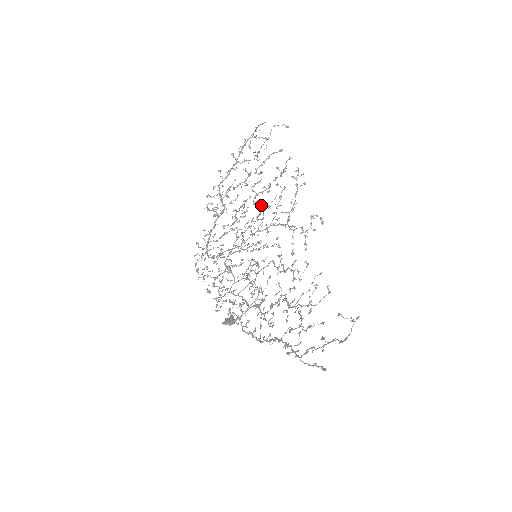
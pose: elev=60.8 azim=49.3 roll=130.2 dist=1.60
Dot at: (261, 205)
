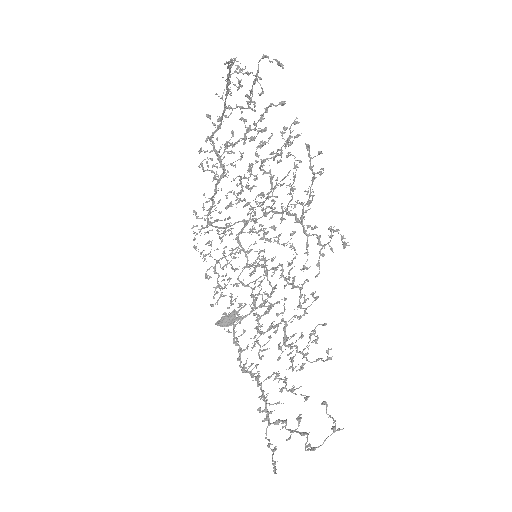
Dot at: (270, 179)
